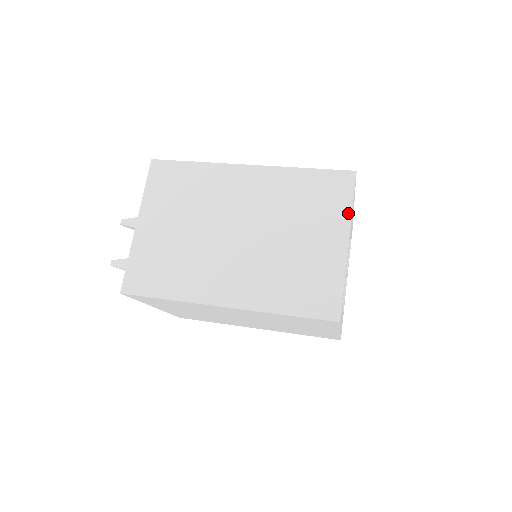
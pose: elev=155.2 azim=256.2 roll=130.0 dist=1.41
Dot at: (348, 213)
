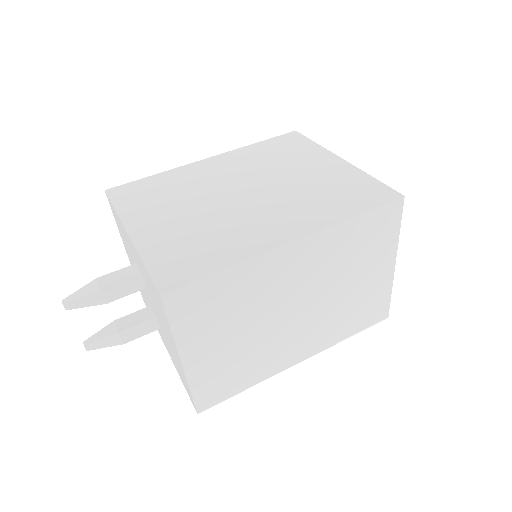
Dot at: (396, 240)
